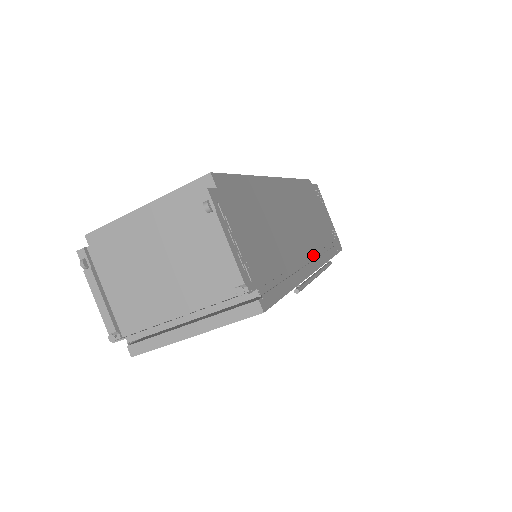
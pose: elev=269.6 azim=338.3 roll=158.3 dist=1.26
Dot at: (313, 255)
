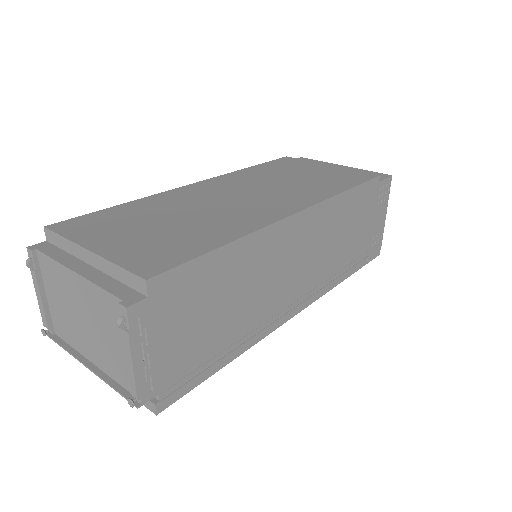
Dot at: (306, 295)
